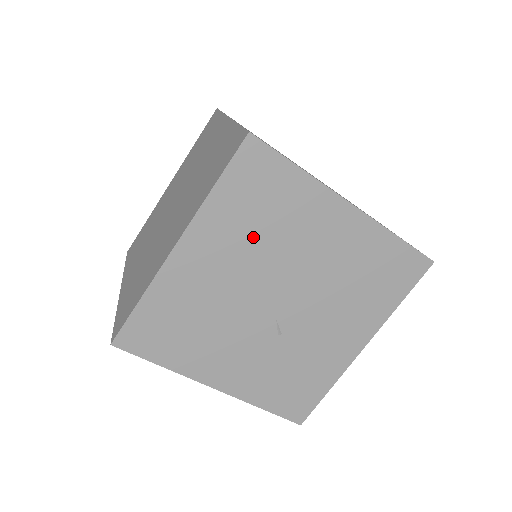
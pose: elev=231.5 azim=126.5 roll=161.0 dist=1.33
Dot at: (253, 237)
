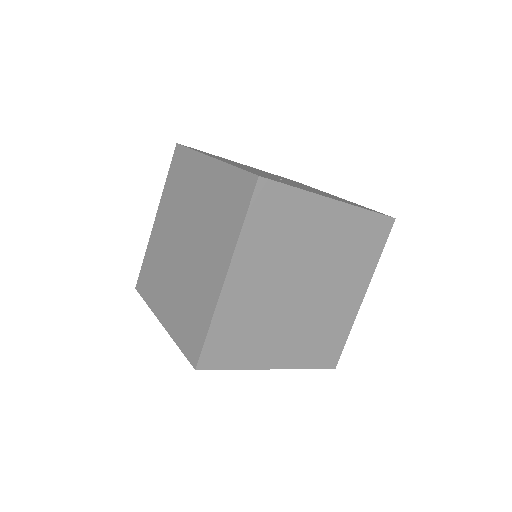
Dot at: occluded
